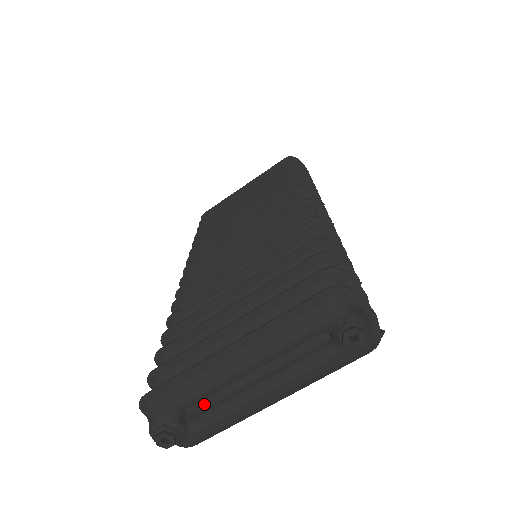
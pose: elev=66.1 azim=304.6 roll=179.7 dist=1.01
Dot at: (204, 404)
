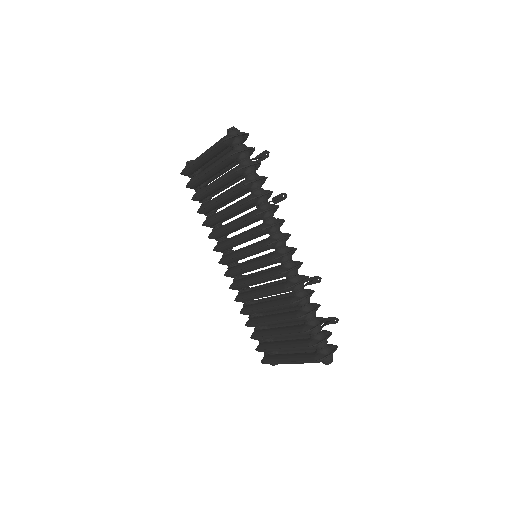
Dot at: occluded
